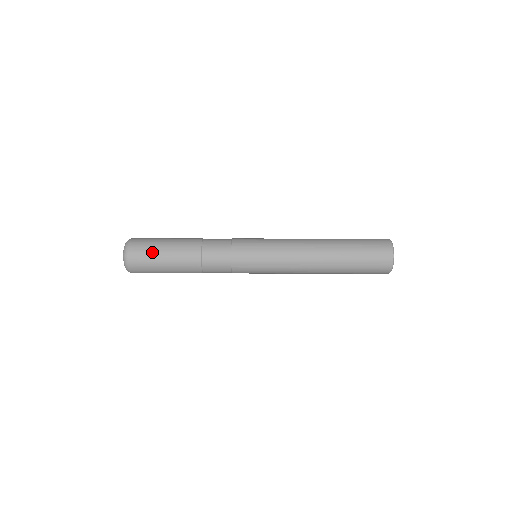
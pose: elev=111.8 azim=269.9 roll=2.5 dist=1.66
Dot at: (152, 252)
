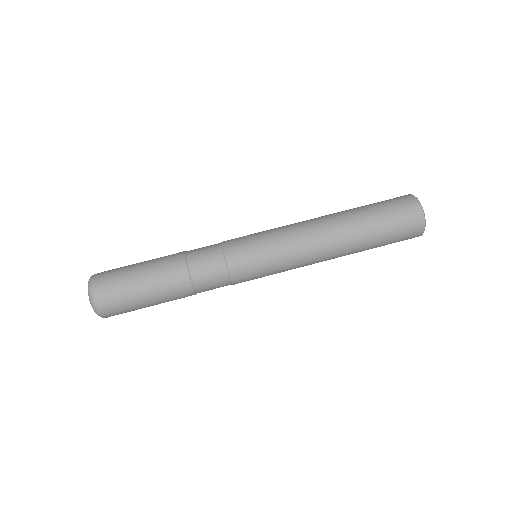
Dot at: (127, 293)
